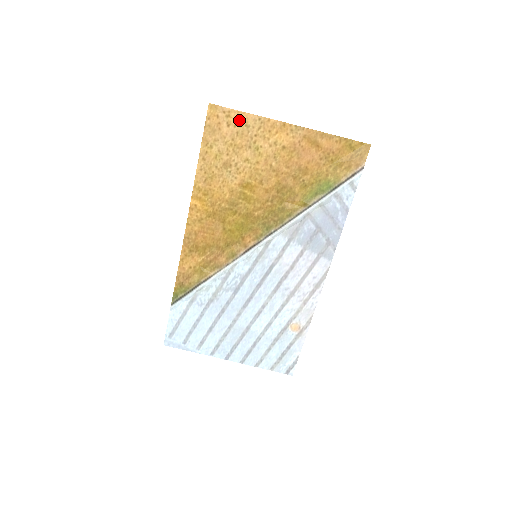
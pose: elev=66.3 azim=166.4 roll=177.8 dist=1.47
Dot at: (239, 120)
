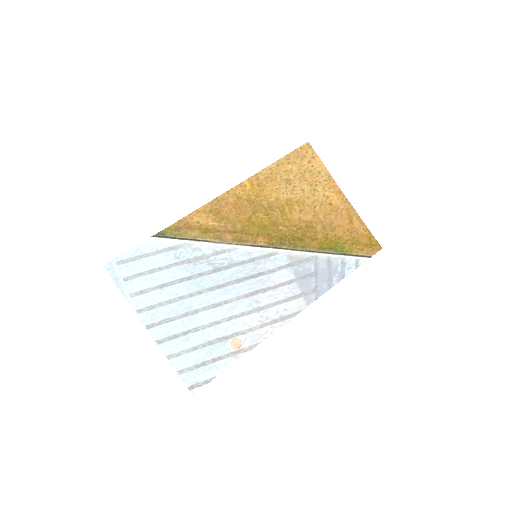
Dot at: (317, 166)
